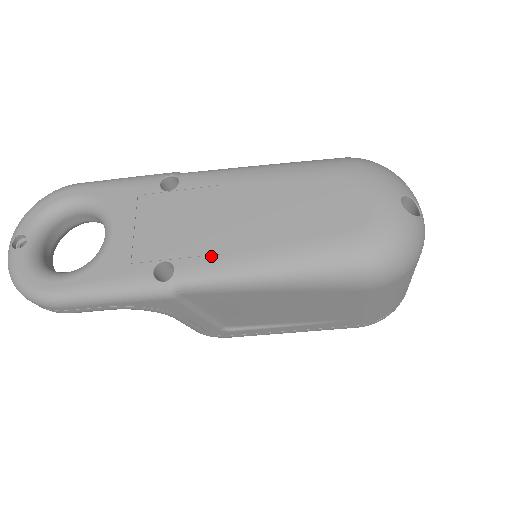
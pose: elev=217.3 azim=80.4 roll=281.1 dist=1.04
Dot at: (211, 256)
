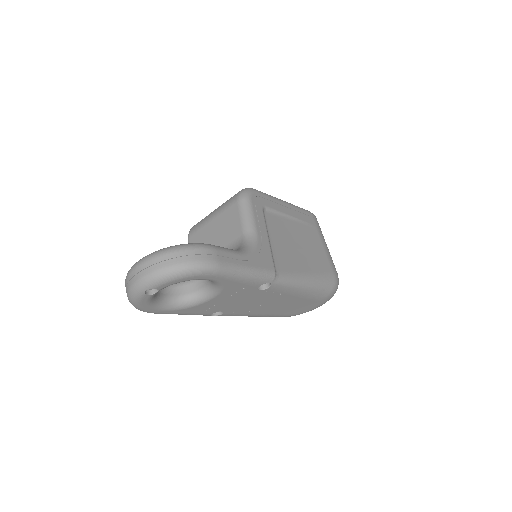
Dot at: (241, 314)
